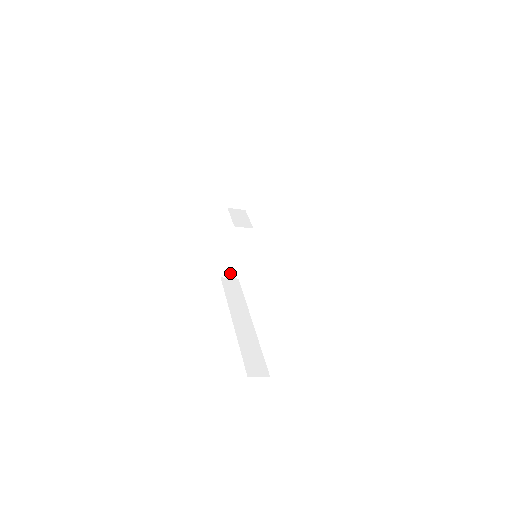
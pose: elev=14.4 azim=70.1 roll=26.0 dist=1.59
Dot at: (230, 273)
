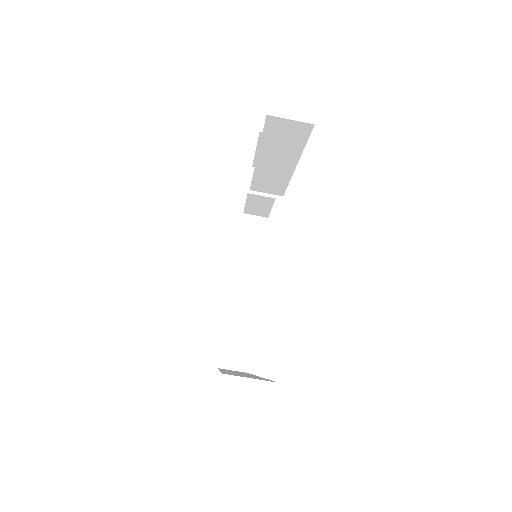
Dot at: (233, 360)
